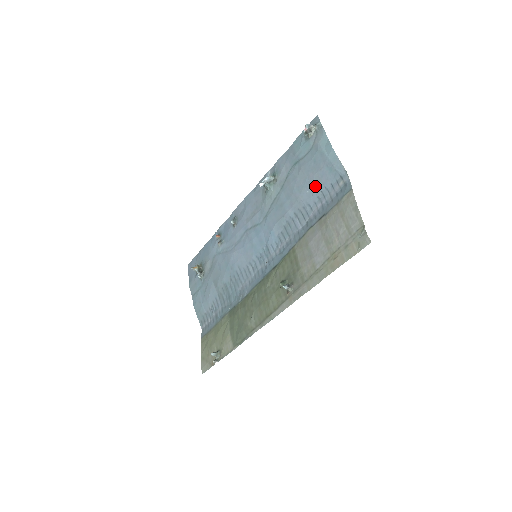
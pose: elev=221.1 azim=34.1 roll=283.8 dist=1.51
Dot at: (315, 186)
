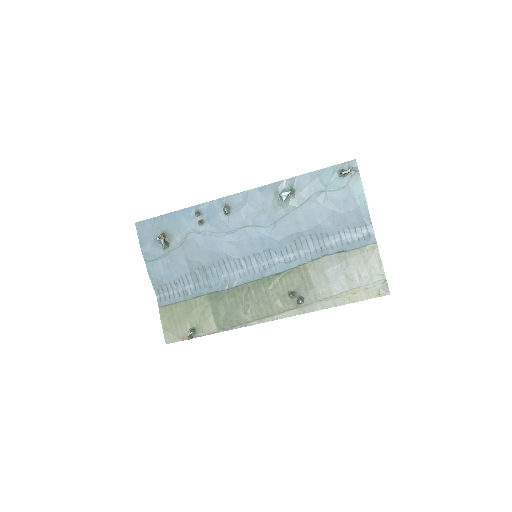
Dot at: (339, 222)
